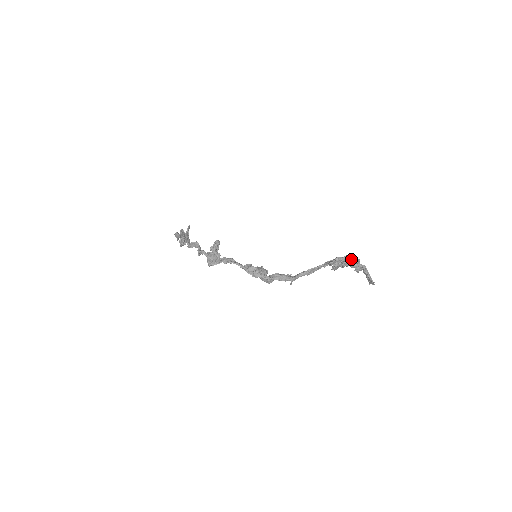
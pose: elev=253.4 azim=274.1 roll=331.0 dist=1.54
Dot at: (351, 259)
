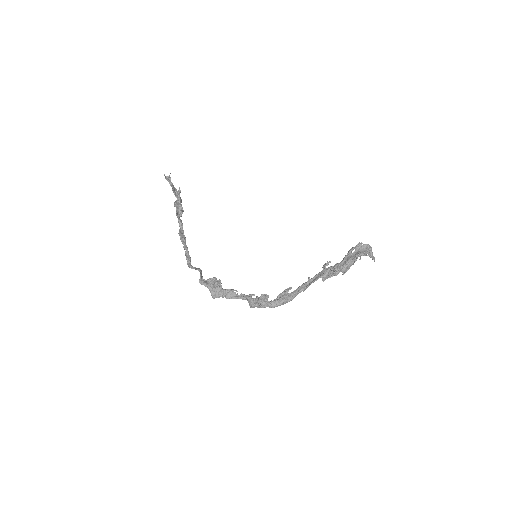
Dot at: (350, 266)
